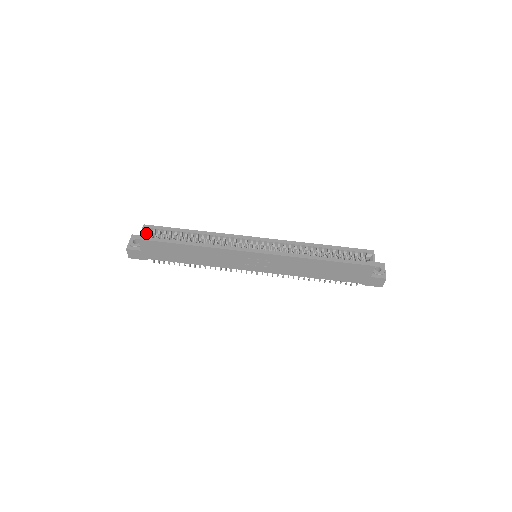
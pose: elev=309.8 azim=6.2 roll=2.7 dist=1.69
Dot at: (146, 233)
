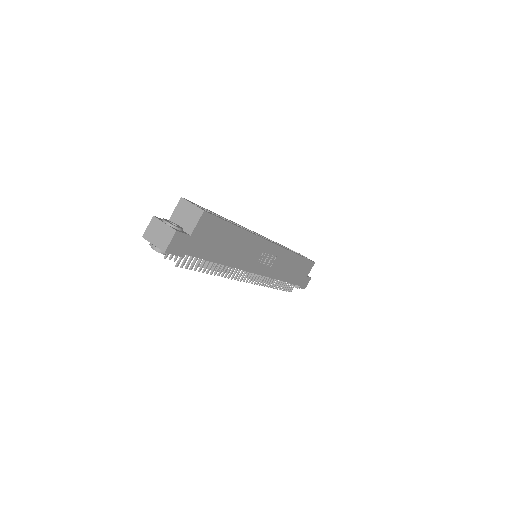
Dot at: (190, 209)
